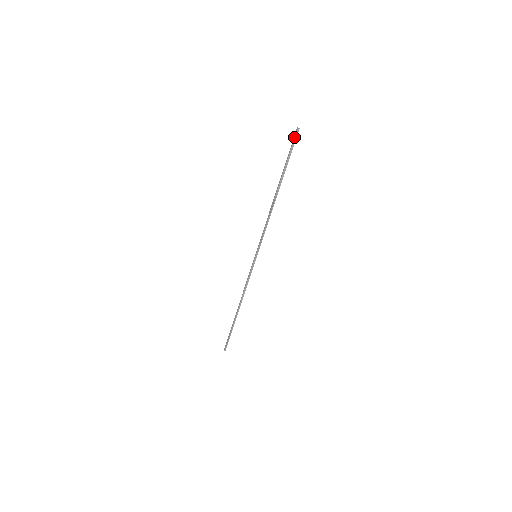
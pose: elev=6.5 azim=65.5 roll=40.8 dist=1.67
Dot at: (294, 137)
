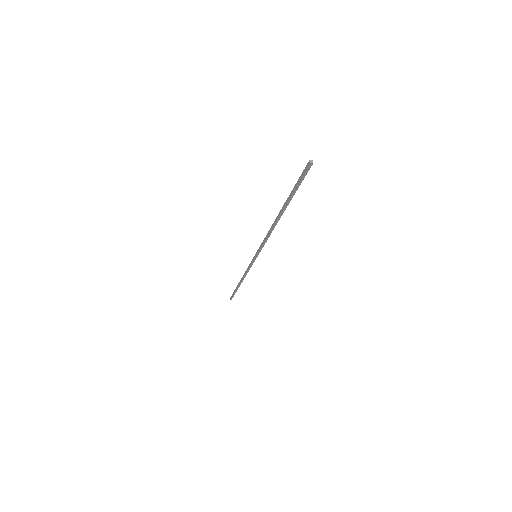
Dot at: (304, 171)
